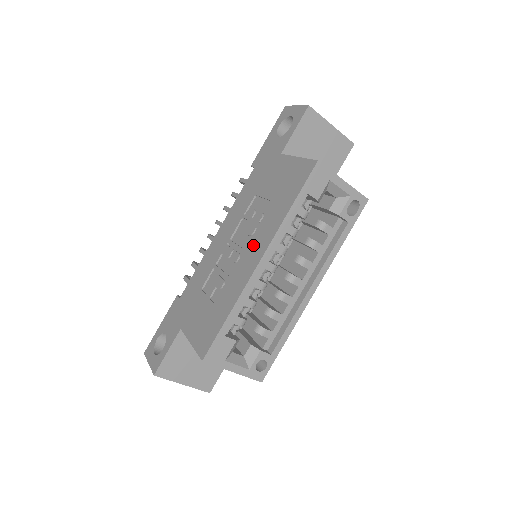
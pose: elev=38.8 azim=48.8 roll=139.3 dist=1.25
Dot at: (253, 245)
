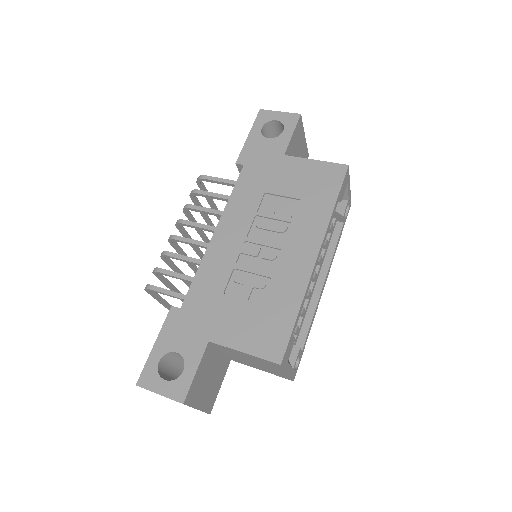
Dot at: (296, 241)
